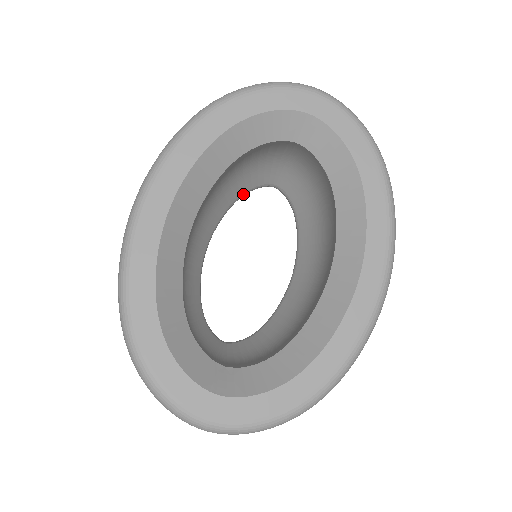
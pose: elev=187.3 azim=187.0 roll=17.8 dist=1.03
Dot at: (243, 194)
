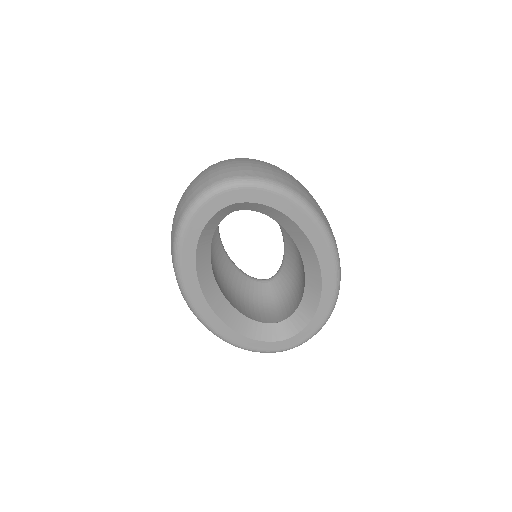
Dot at: occluded
